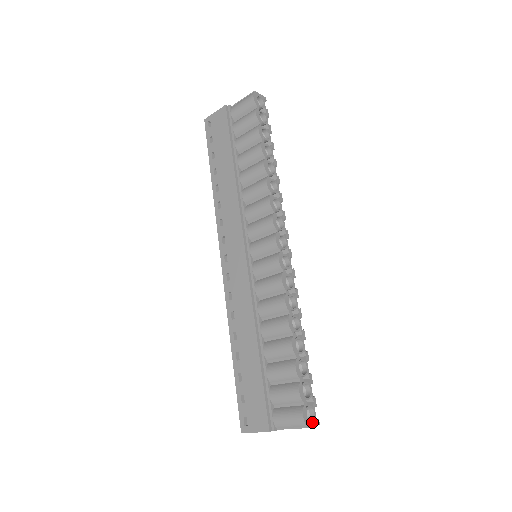
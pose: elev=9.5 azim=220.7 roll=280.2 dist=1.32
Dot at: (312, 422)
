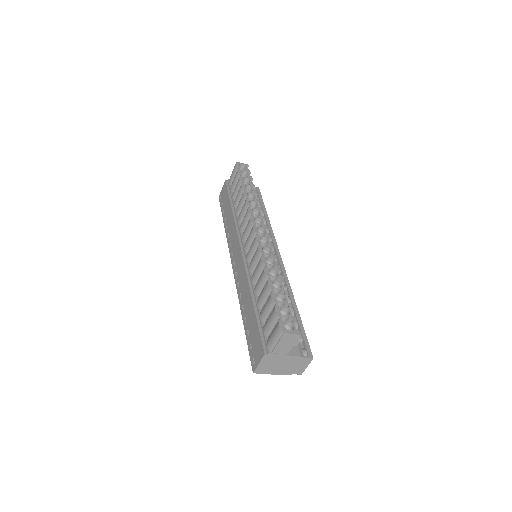
Dot at: (290, 331)
